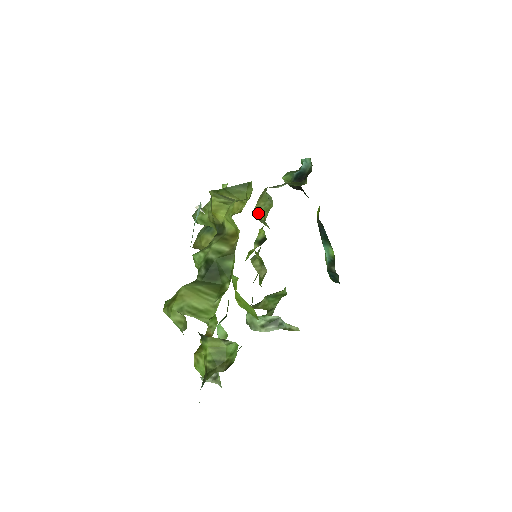
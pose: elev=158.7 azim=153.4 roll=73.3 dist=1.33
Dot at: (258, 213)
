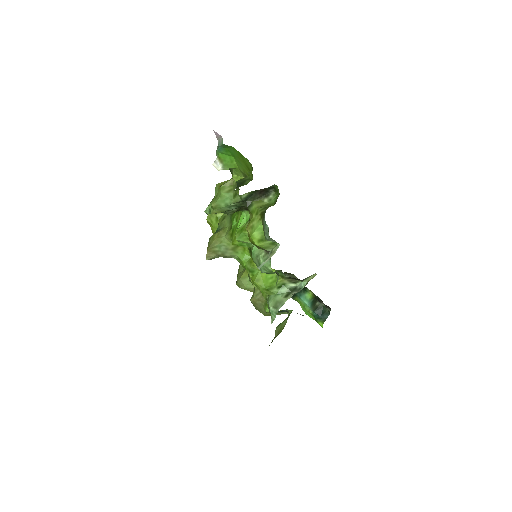
Dot at: (241, 275)
